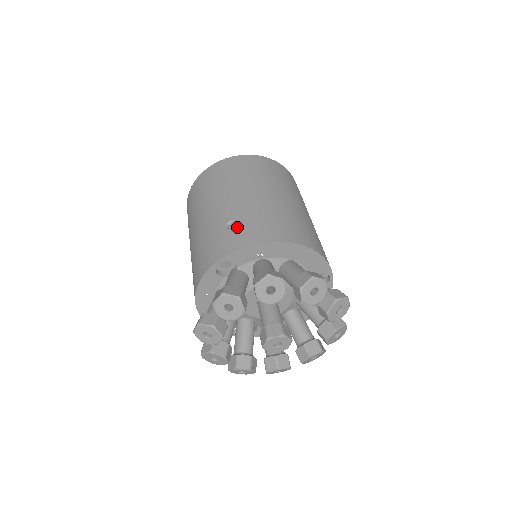
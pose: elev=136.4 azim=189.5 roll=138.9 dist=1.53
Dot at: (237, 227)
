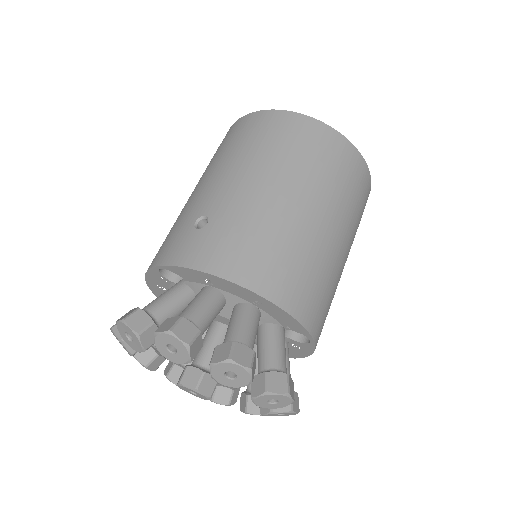
Dot at: (202, 231)
